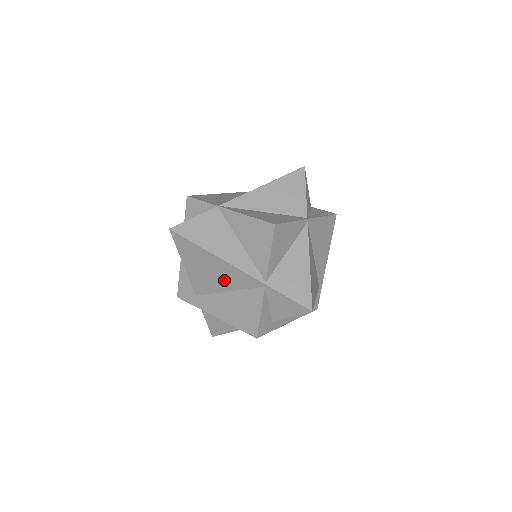
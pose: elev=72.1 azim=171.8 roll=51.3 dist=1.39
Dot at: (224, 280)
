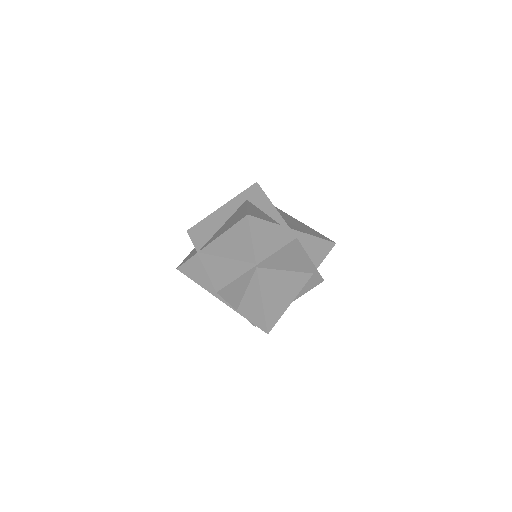
Dot at: occluded
